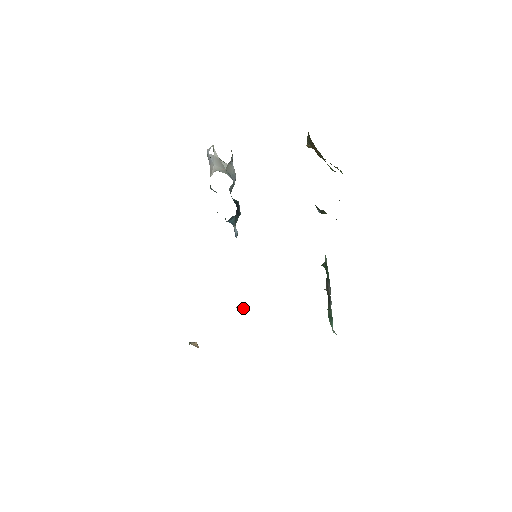
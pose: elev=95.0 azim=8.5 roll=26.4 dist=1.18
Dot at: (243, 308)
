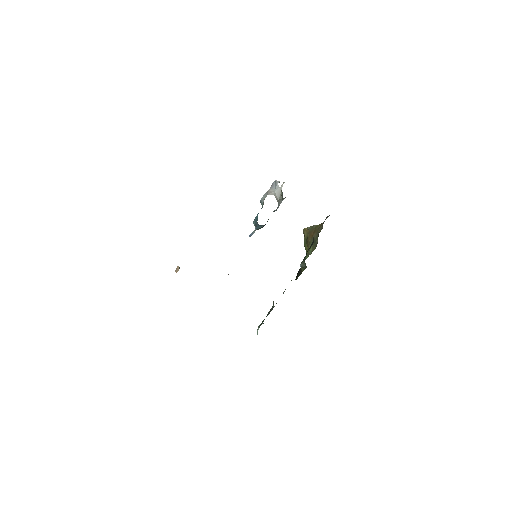
Dot at: occluded
